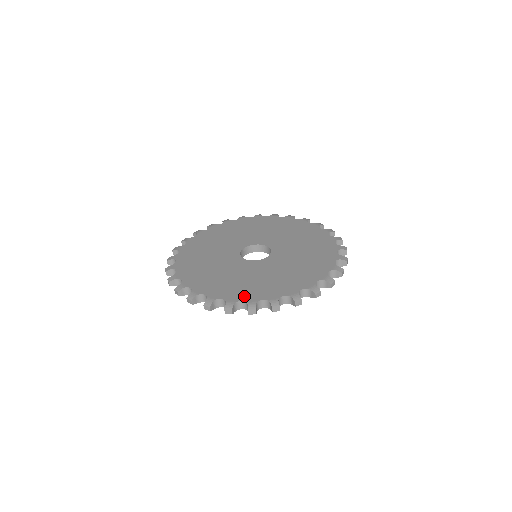
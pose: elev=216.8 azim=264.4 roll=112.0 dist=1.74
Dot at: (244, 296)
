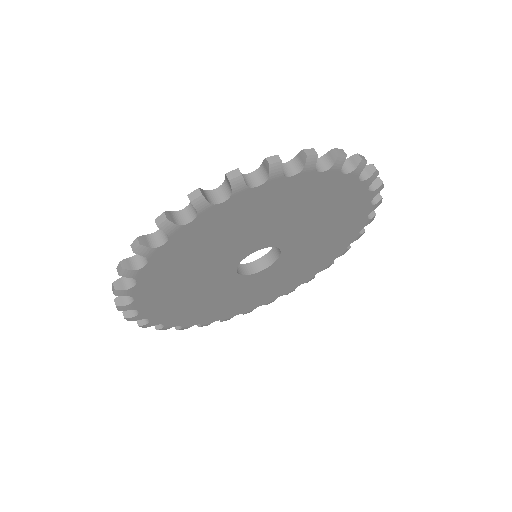
Dot at: occluded
